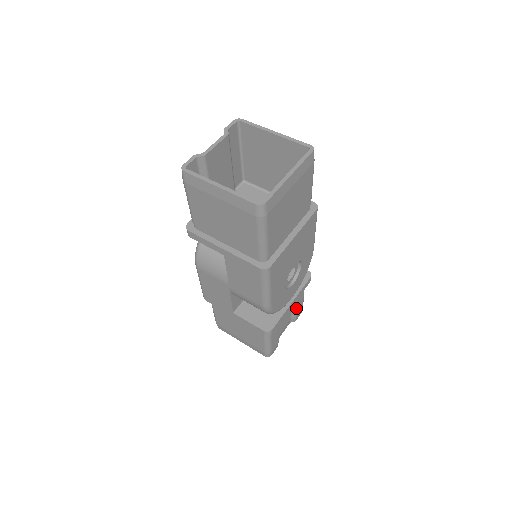
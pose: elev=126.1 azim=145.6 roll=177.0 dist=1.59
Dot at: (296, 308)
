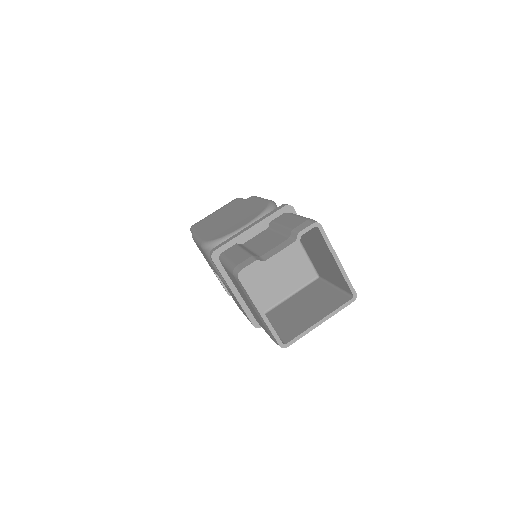
Dot at: occluded
